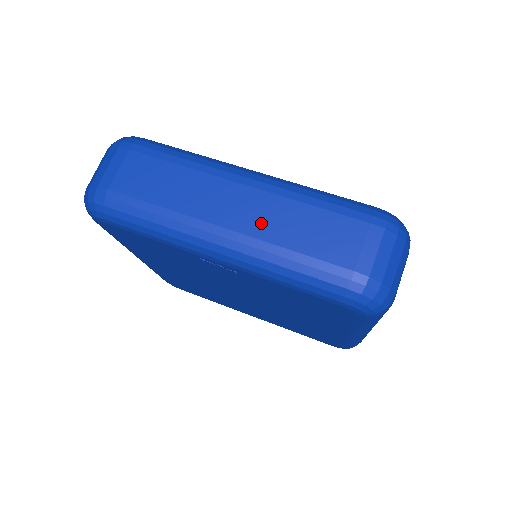
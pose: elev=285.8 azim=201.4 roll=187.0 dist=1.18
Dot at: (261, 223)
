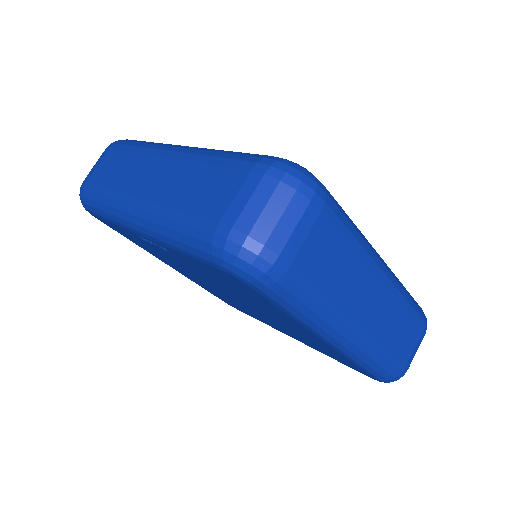
Dot at: (164, 189)
